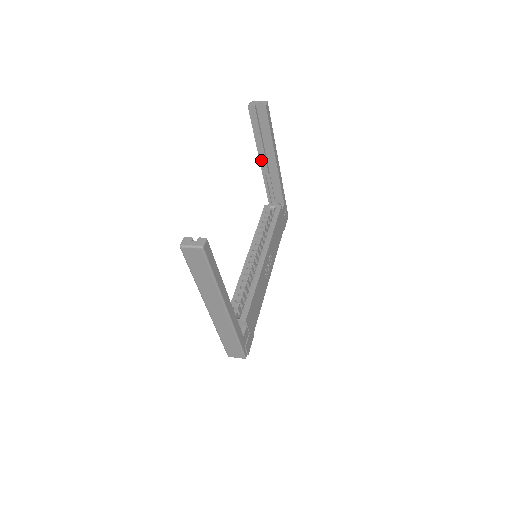
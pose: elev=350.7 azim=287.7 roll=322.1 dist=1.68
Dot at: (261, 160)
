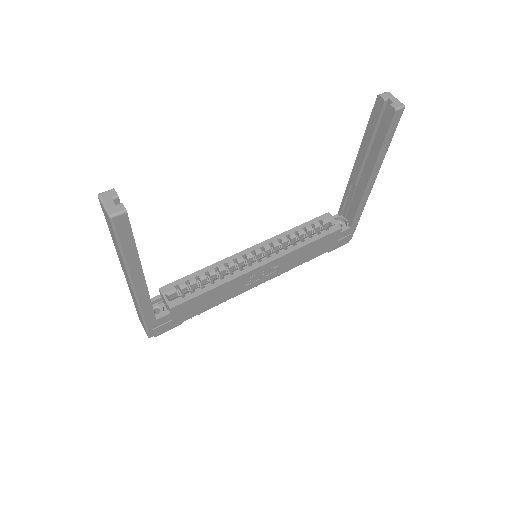
Dot at: (356, 165)
